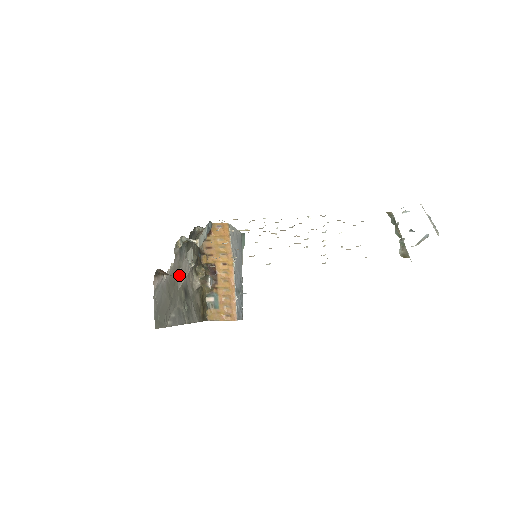
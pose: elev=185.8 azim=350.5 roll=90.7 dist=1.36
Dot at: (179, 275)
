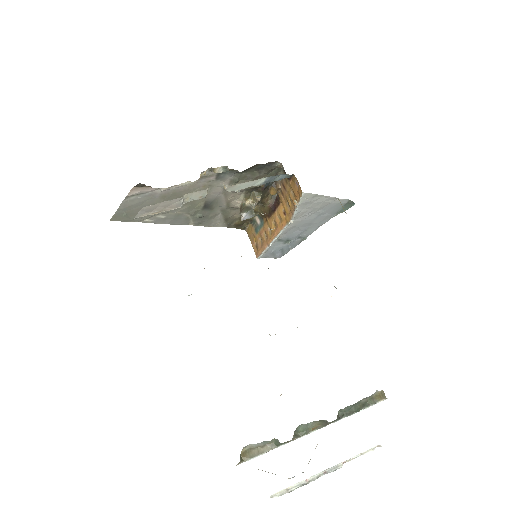
Dot at: (146, 209)
